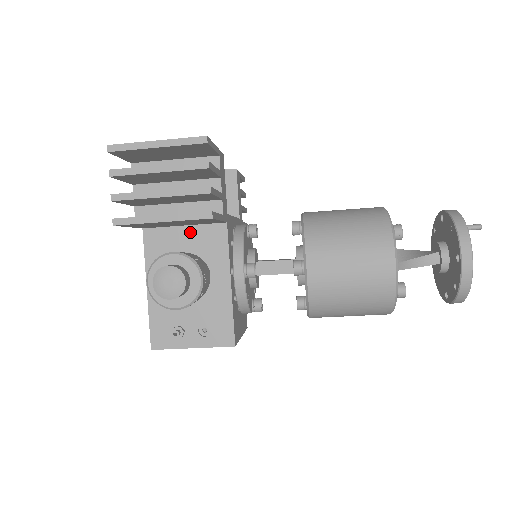
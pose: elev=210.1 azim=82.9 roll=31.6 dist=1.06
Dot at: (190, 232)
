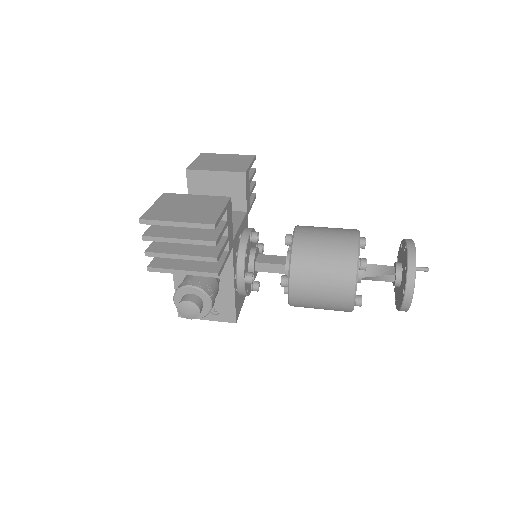
Dot at: occluded
